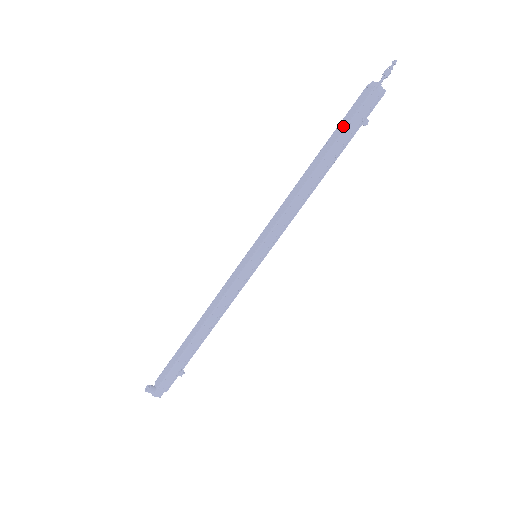
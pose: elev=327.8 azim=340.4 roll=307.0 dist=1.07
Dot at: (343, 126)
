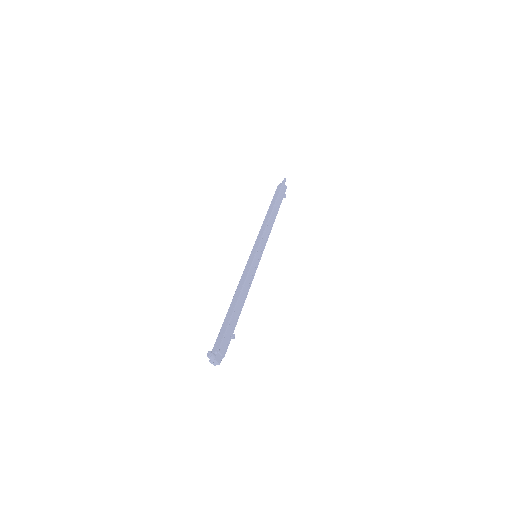
Dot at: (276, 196)
